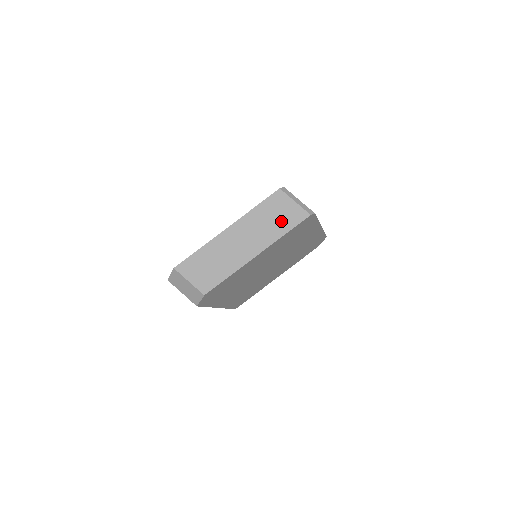
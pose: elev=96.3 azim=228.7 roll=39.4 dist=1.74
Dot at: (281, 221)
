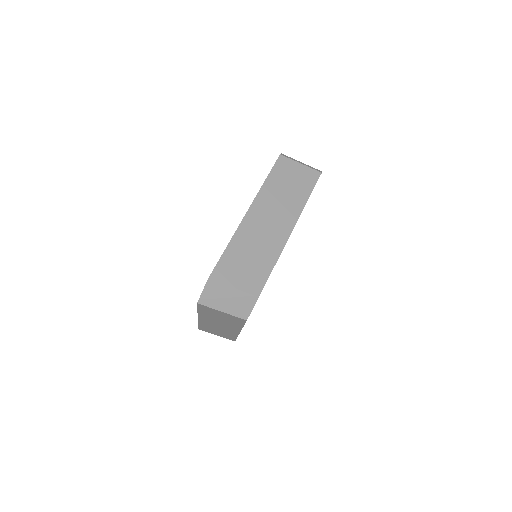
Dot at: (298, 187)
